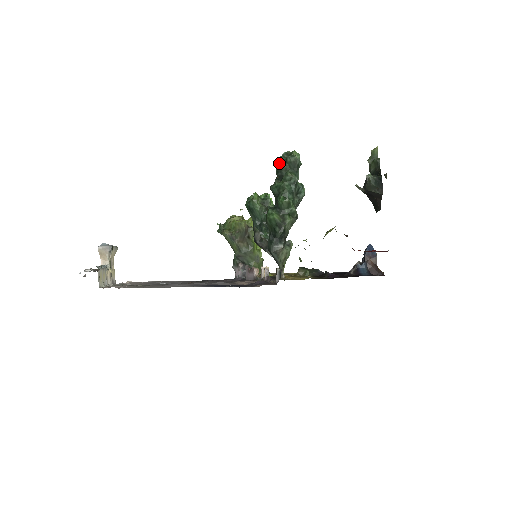
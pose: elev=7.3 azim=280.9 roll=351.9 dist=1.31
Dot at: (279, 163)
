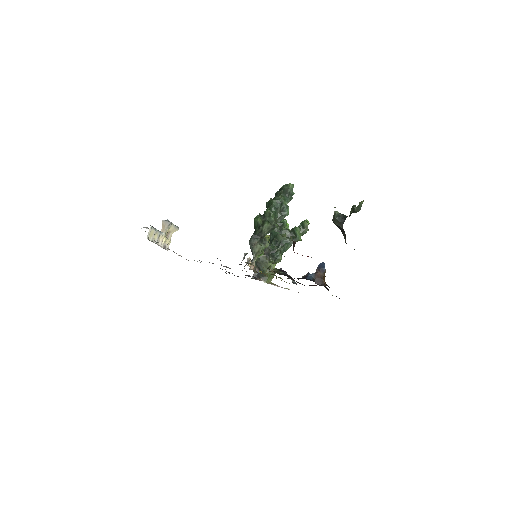
Dot at: (279, 189)
